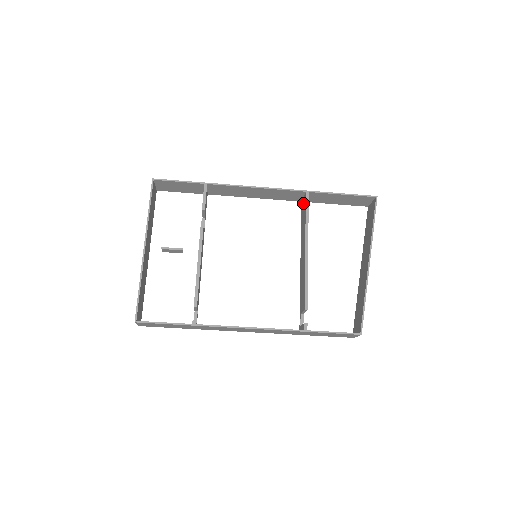
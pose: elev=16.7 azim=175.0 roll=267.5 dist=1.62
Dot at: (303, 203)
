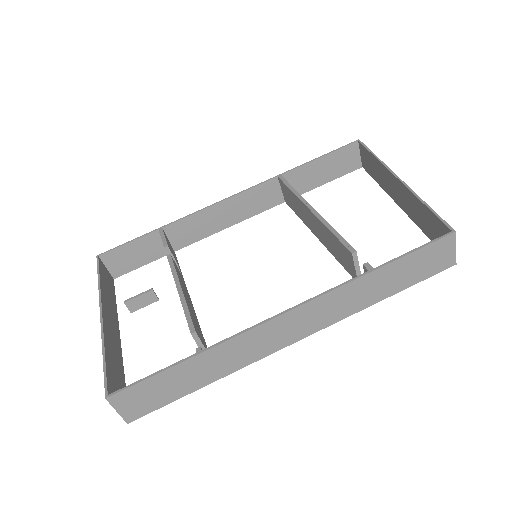
Dot at: (284, 193)
